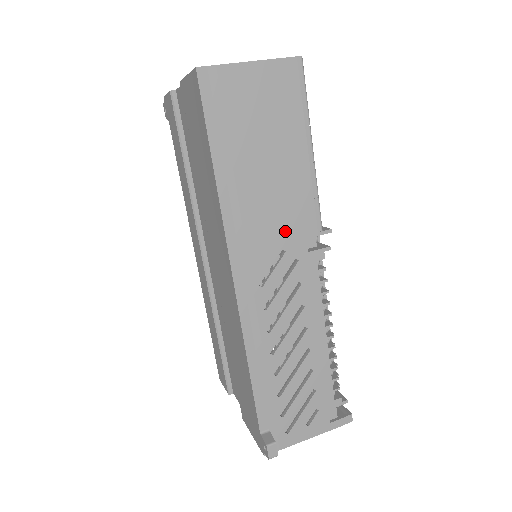
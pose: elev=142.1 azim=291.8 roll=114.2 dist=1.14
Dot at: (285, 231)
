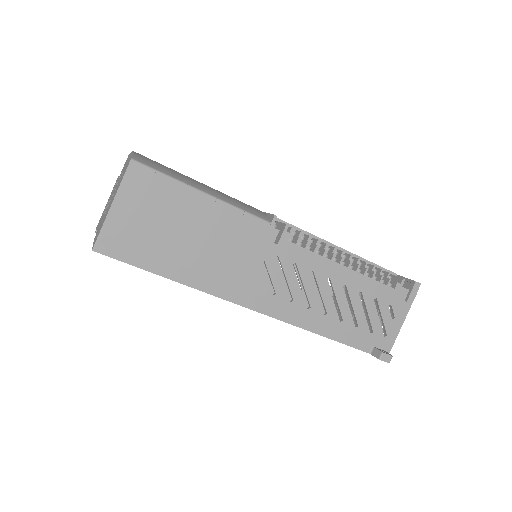
Dot at: (250, 253)
